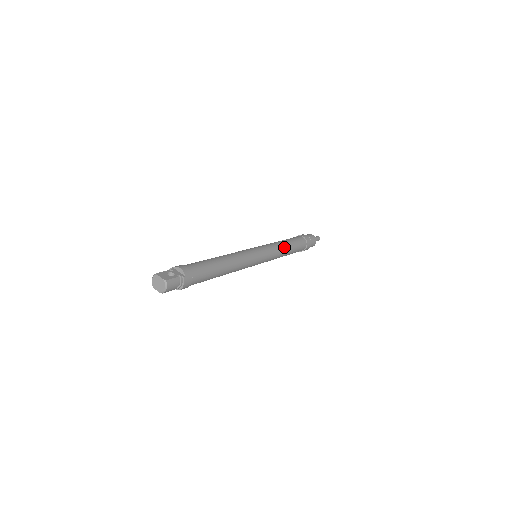
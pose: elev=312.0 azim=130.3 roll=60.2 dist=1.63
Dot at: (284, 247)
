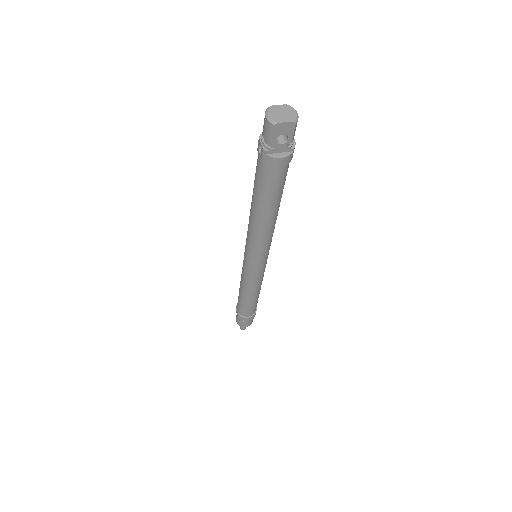
Dot at: occluded
